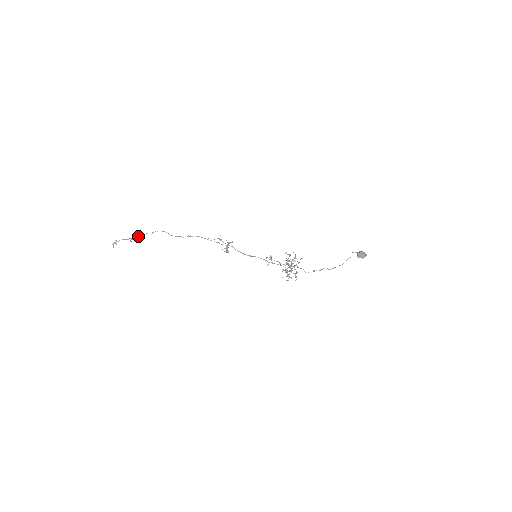
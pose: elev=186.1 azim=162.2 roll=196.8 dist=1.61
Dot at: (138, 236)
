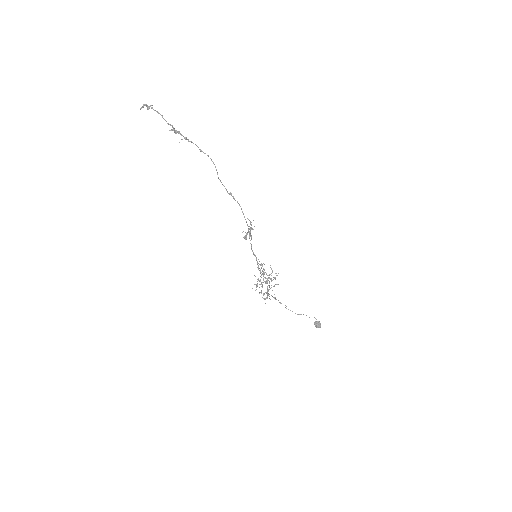
Dot at: (185, 137)
